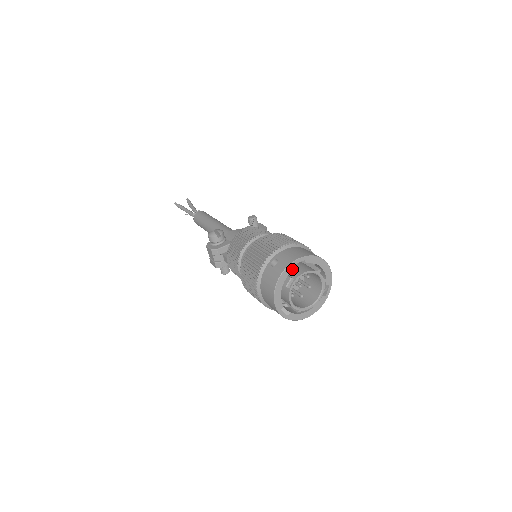
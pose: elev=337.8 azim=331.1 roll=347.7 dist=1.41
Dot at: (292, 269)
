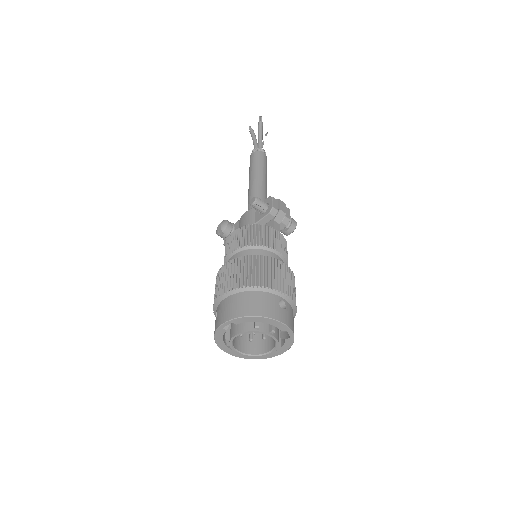
Dot at: (223, 331)
